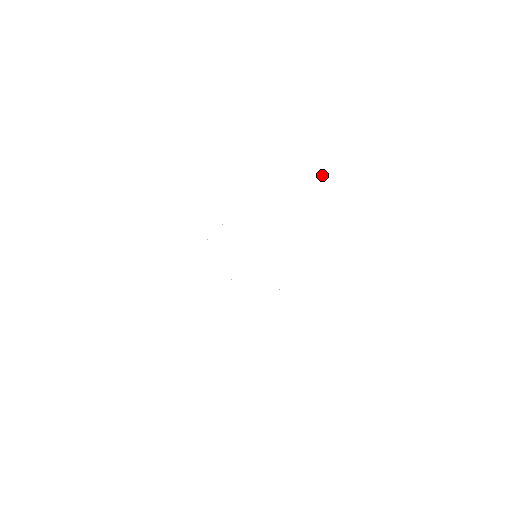
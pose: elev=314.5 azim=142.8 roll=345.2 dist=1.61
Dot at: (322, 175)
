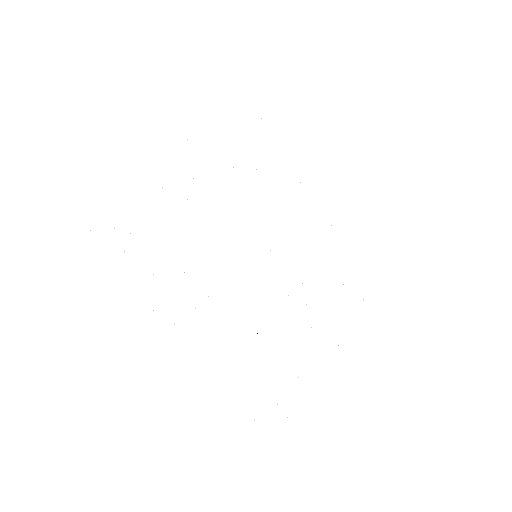
Dot at: occluded
